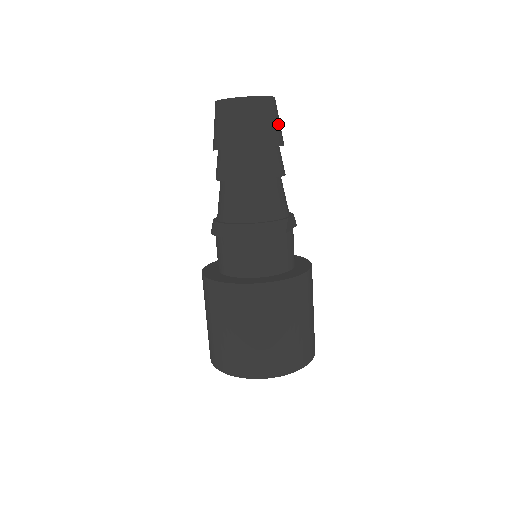
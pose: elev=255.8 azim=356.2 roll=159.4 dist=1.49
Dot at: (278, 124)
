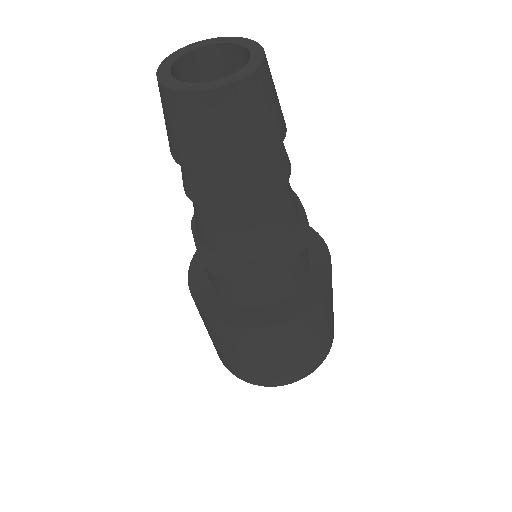
Dot at: (232, 135)
